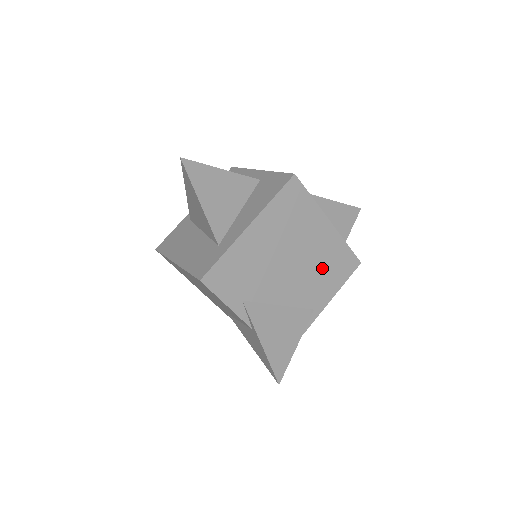
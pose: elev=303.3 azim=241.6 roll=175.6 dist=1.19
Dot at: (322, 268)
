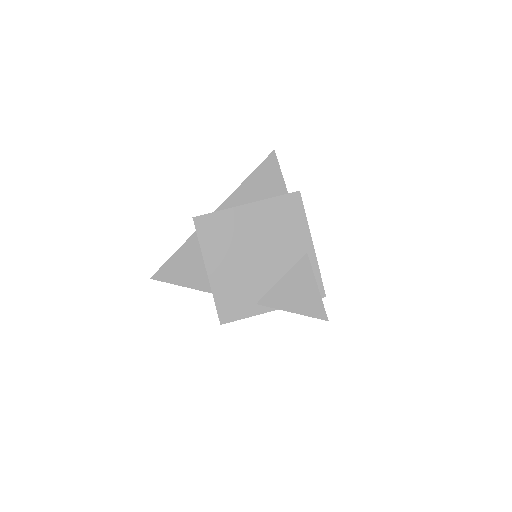
Dot at: (278, 229)
